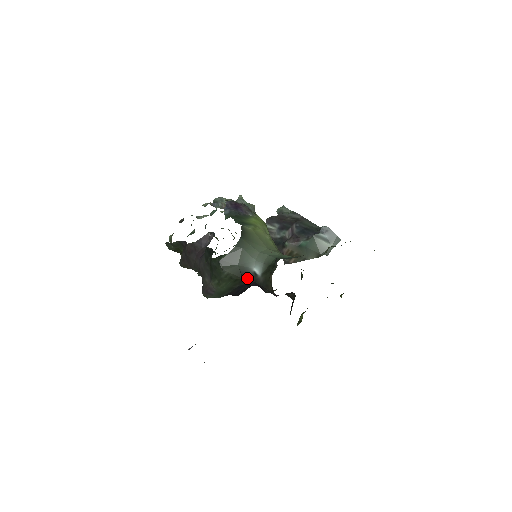
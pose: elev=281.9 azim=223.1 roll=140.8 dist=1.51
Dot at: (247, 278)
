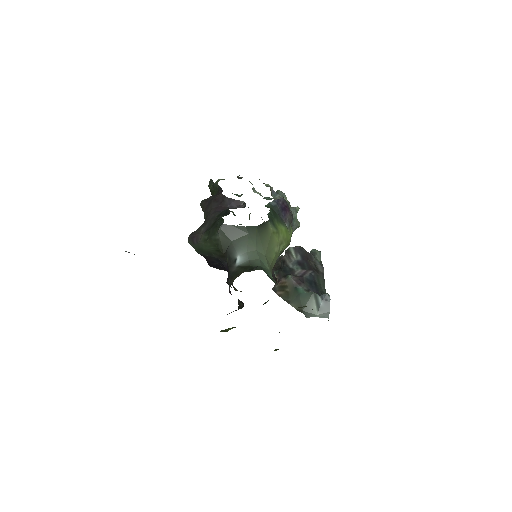
Dot at: (227, 257)
